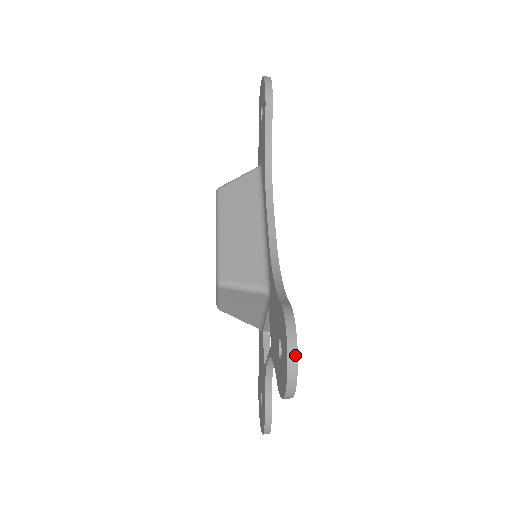
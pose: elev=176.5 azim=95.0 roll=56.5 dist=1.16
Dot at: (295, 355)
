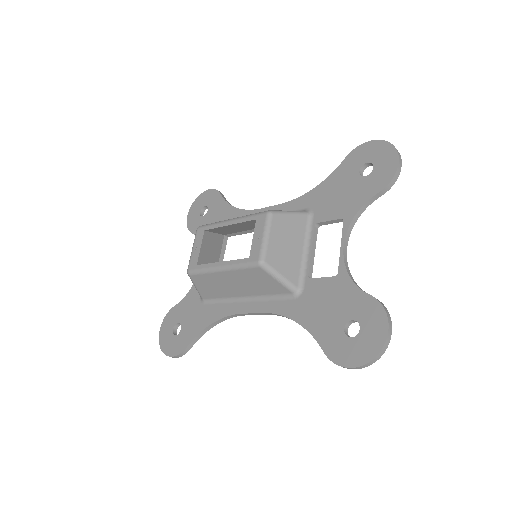
Dot at: (384, 142)
